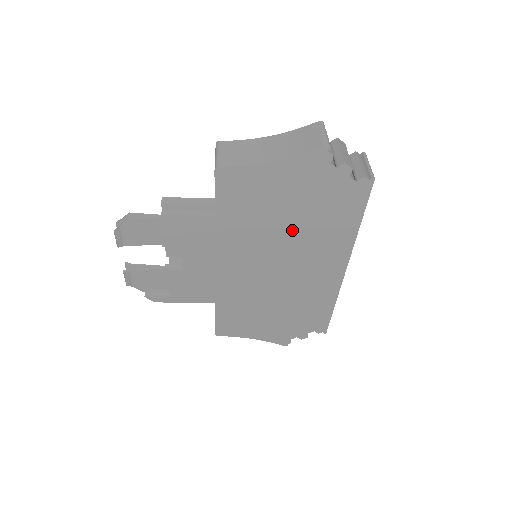
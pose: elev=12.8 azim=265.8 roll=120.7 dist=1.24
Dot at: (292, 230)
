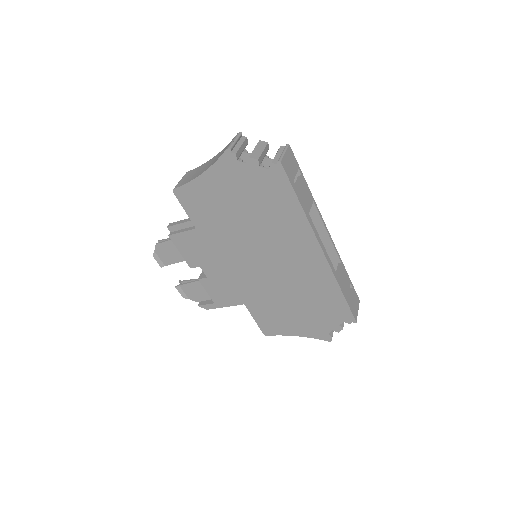
Dot at: (253, 224)
